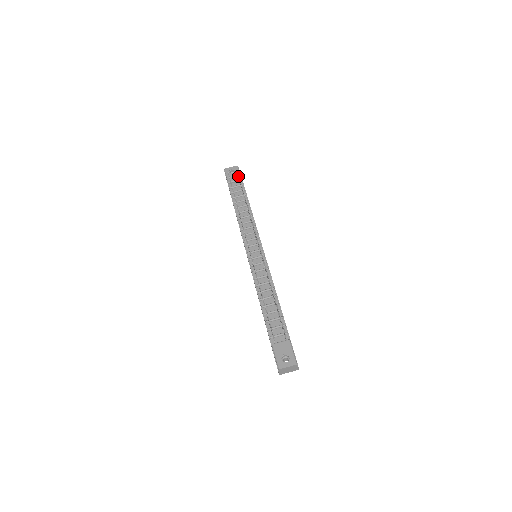
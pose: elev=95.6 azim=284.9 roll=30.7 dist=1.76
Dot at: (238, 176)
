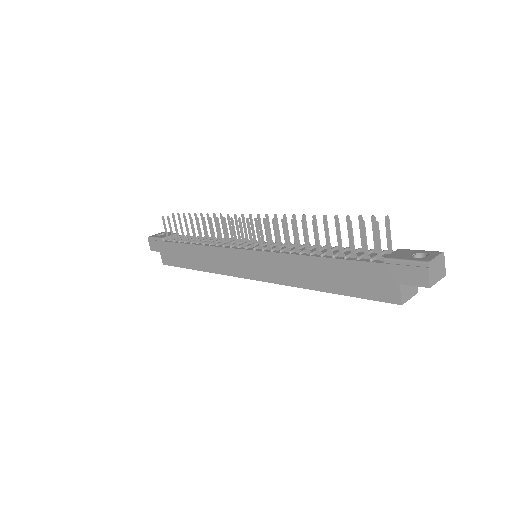
Dot at: occluded
